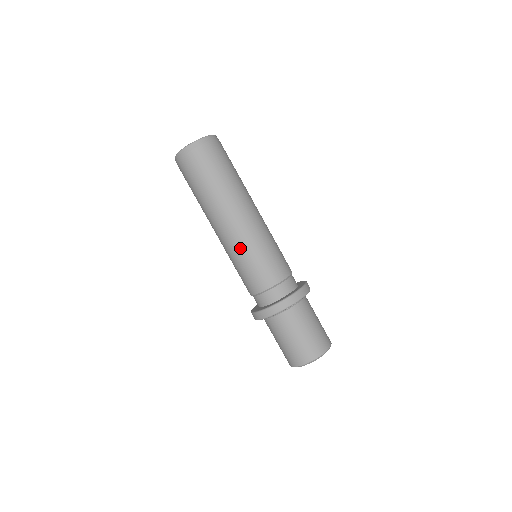
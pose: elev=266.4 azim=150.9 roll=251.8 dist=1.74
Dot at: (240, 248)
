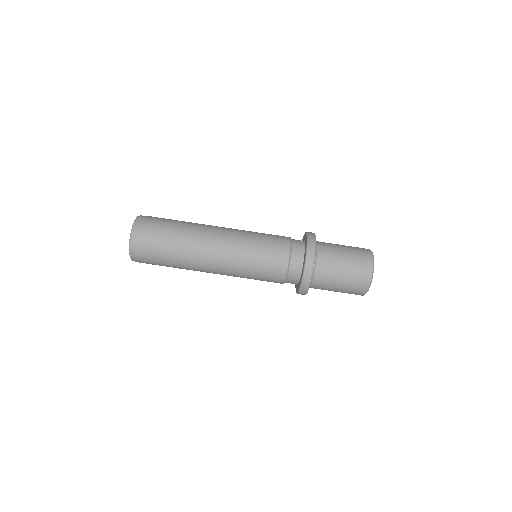
Dot at: (240, 260)
